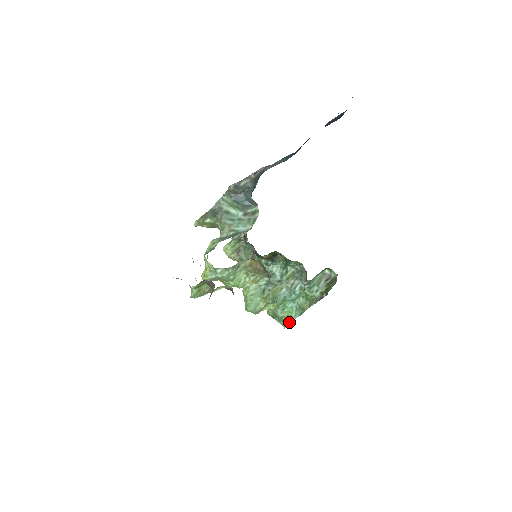
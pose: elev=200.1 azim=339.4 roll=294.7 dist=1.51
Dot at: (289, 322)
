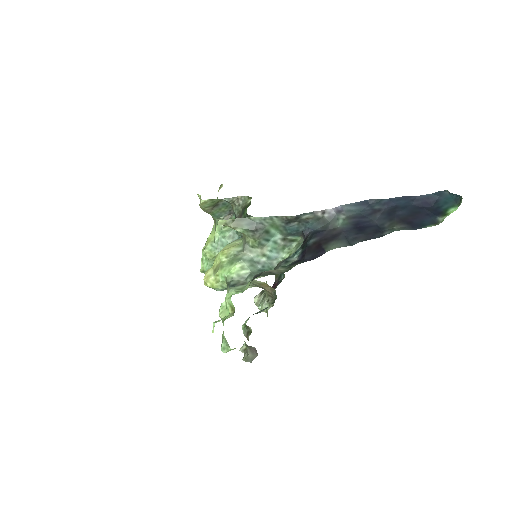
Dot at: occluded
